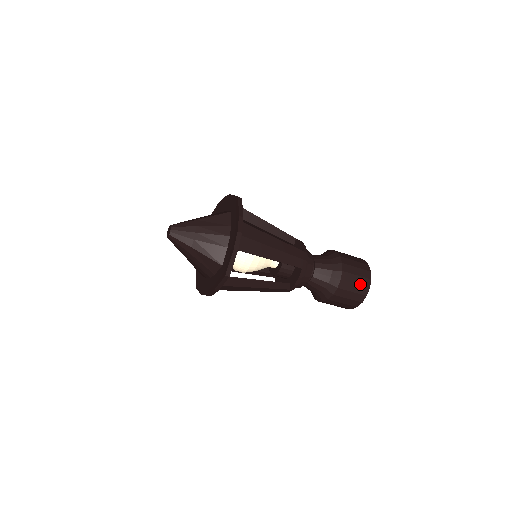
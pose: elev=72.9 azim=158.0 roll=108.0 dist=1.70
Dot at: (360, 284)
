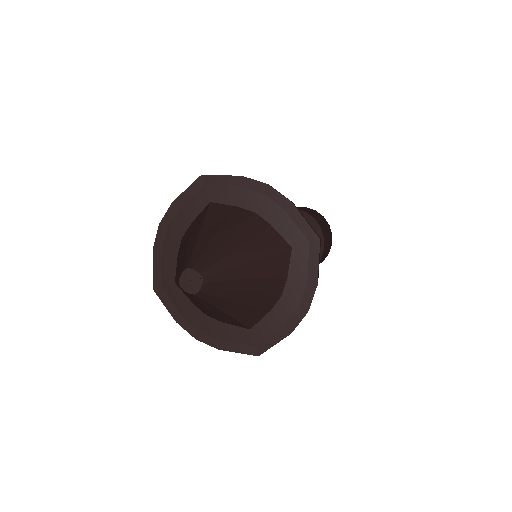
Dot at: occluded
